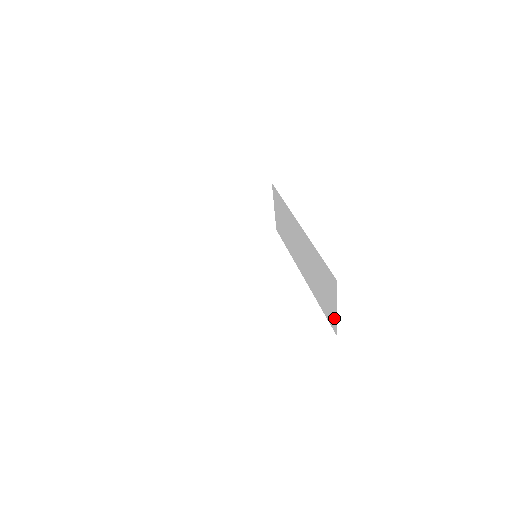
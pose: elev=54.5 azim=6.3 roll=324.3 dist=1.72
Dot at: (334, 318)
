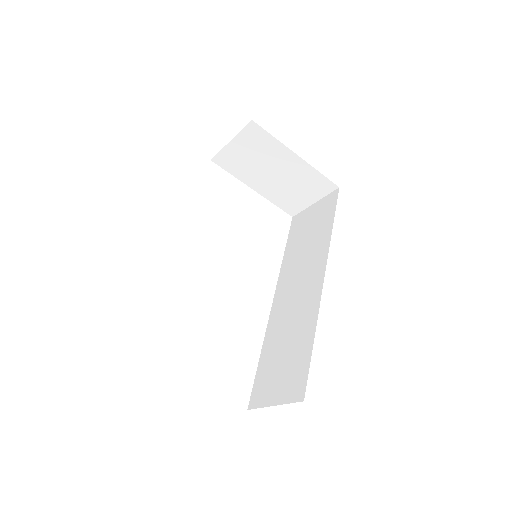
Dot at: (262, 399)
